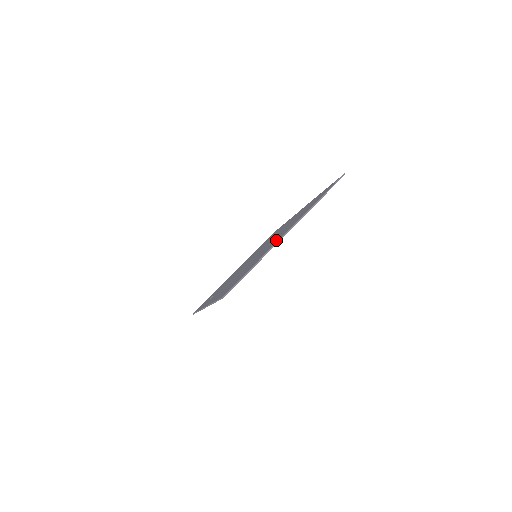
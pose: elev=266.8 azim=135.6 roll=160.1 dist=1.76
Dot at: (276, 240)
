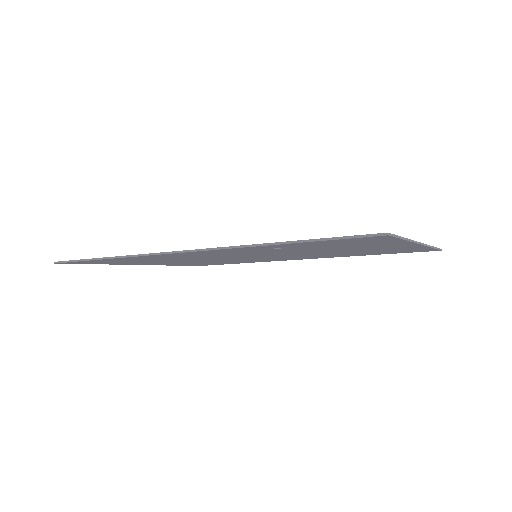
Dot at: occluded
